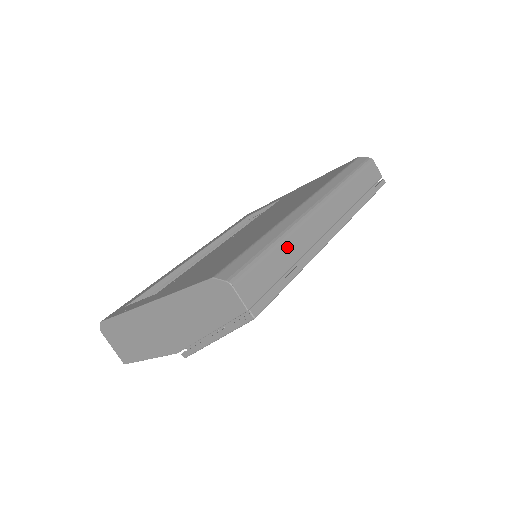
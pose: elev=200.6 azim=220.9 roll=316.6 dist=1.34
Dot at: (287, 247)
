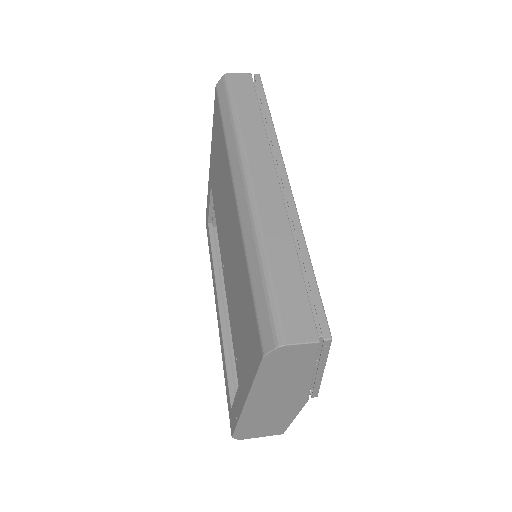
Dot at: (274, 247)
